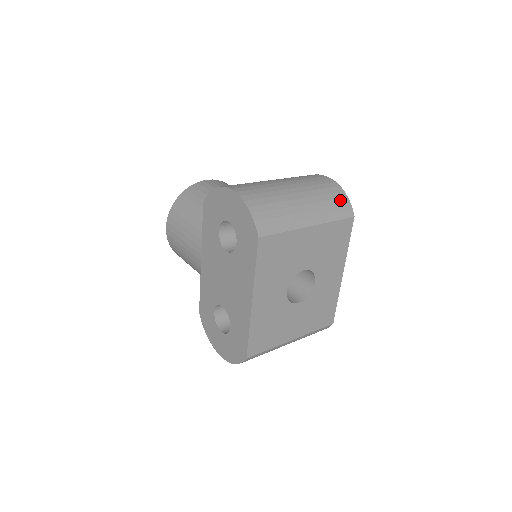
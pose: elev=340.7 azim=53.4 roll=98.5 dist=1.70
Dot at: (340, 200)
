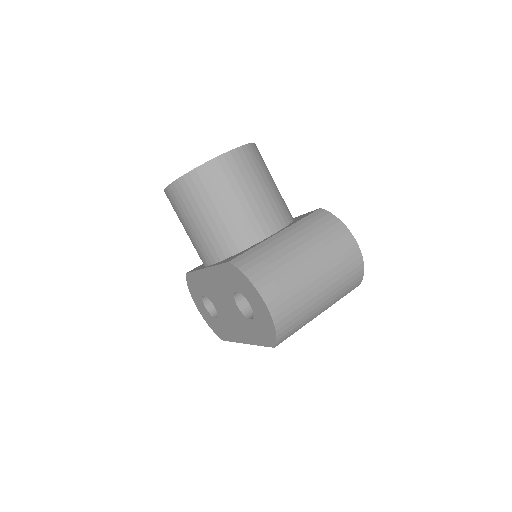
Dot at: (356, 280)
